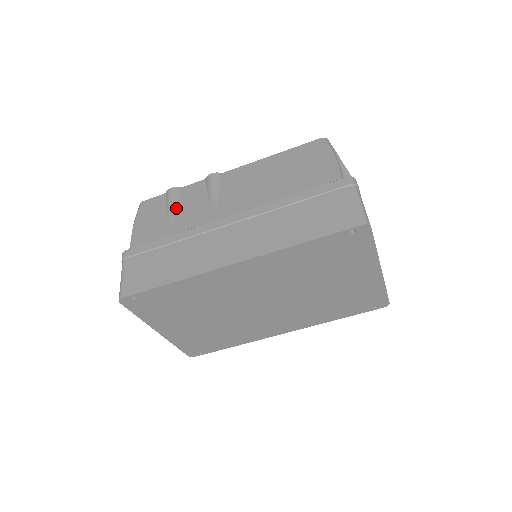
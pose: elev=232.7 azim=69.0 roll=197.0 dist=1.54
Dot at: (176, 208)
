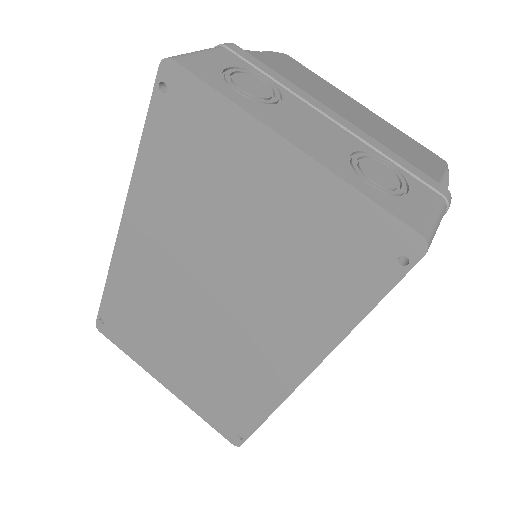
Dot at: occluded
